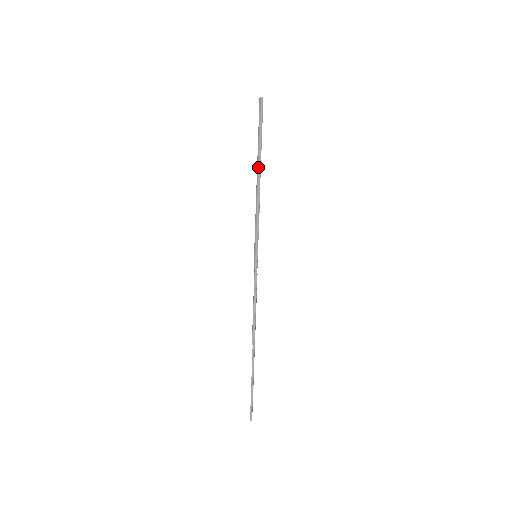
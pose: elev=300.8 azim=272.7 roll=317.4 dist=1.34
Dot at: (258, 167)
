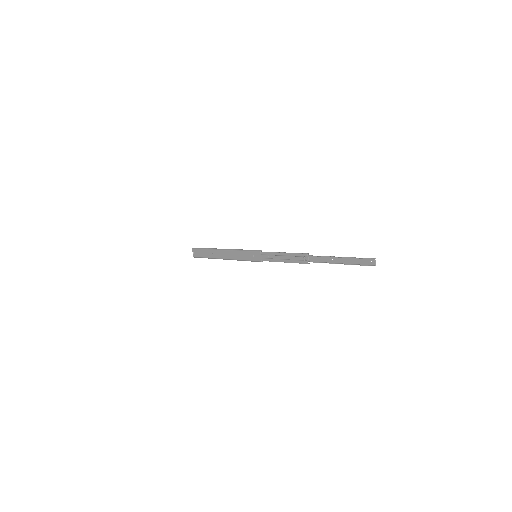
Dot at: (216, 249)
